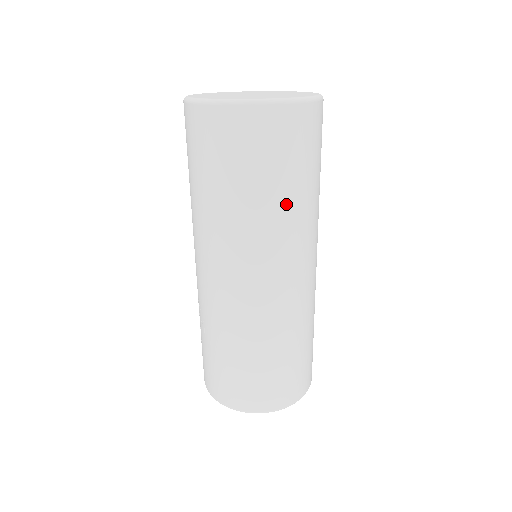
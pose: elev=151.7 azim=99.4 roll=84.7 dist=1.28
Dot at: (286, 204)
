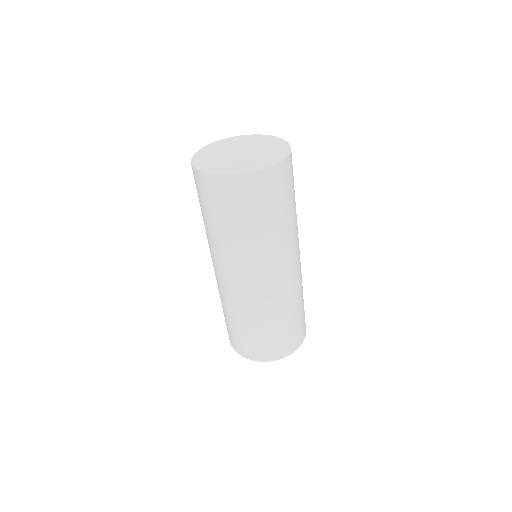
Dot at: (244, 237)
